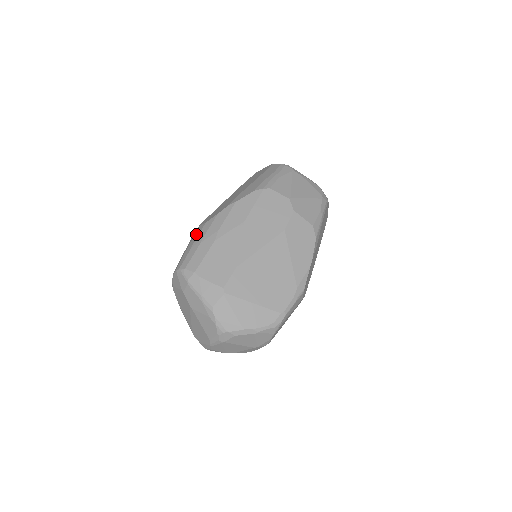
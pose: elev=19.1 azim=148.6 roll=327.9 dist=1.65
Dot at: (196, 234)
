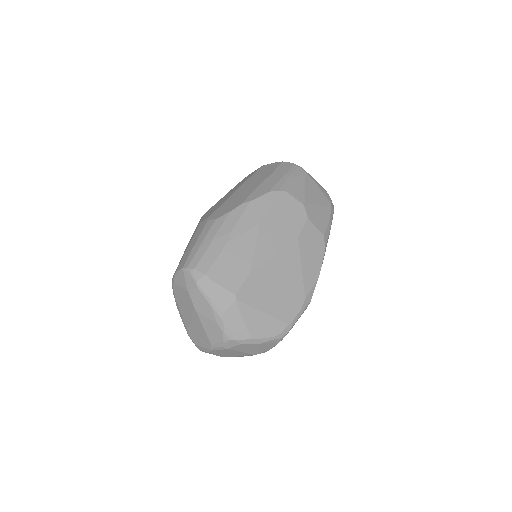
Dot at: (204, 230)
